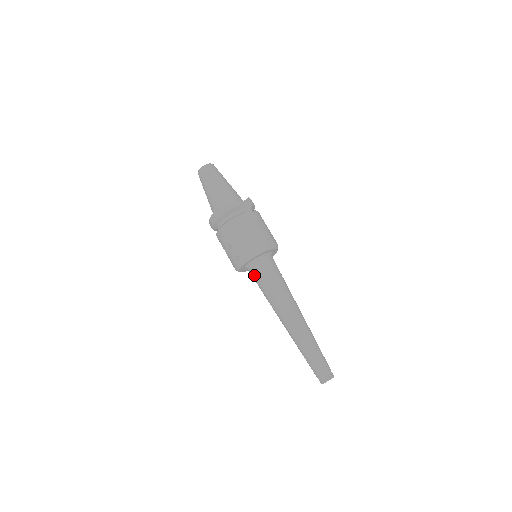
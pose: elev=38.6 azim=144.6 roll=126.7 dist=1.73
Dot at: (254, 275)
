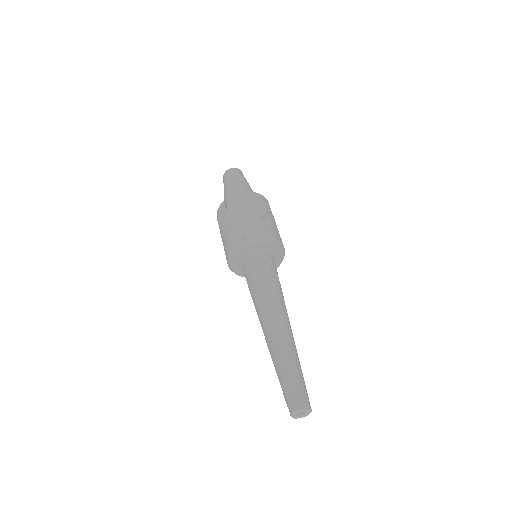
Dot at: occluded
